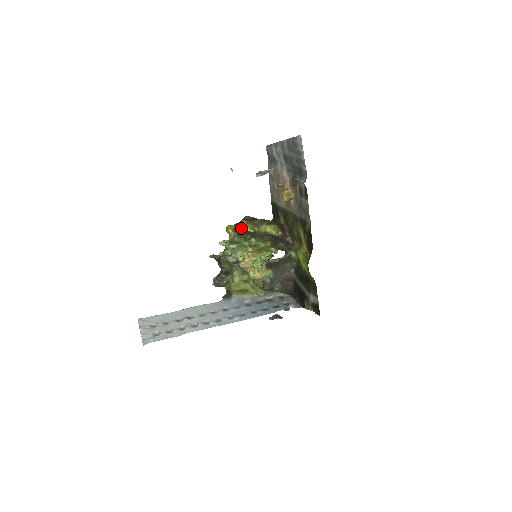
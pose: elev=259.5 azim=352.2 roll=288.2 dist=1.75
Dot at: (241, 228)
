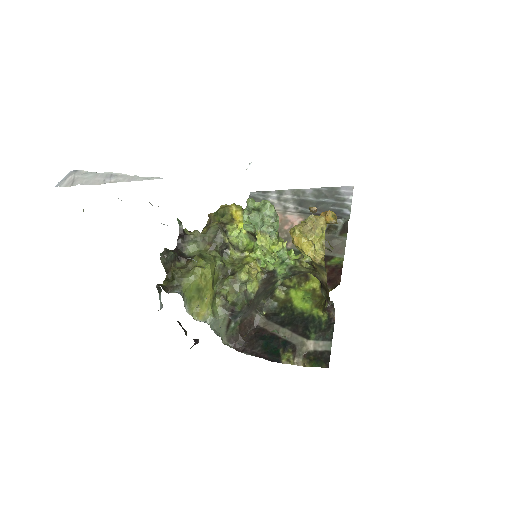
Dot at: occluded
